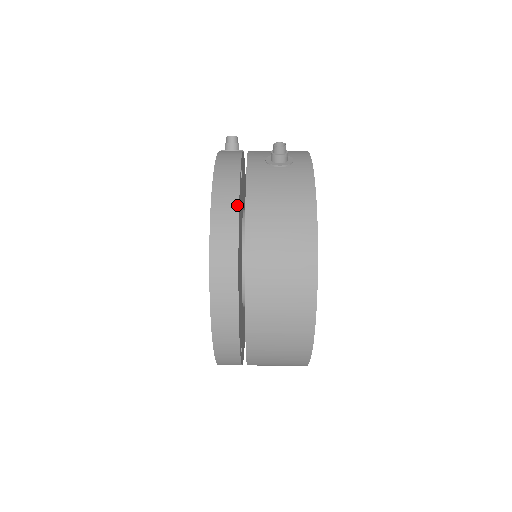
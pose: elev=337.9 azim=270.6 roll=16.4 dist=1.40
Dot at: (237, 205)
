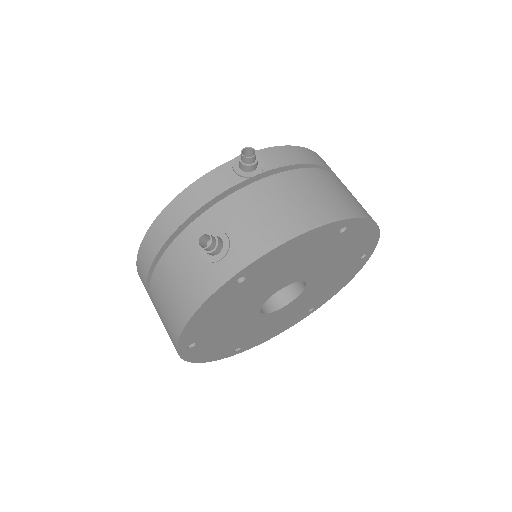
Dot at: (153, 258)
